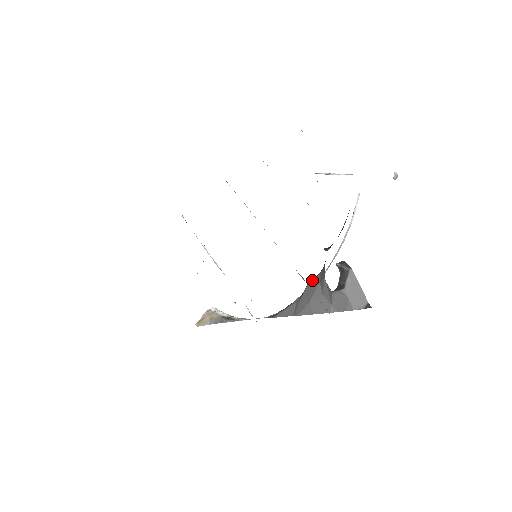
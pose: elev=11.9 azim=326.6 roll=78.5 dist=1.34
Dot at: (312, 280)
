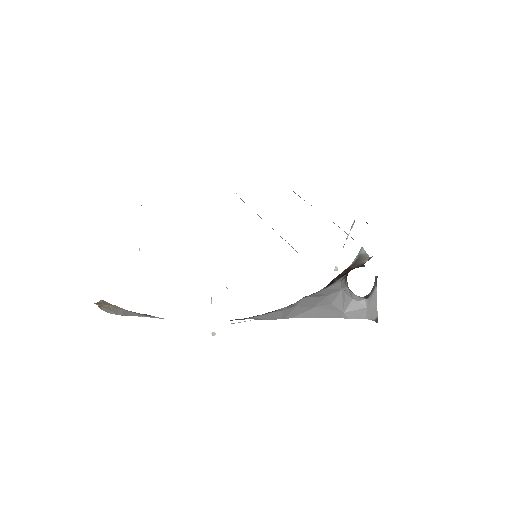
Dot at: (309, 295)
